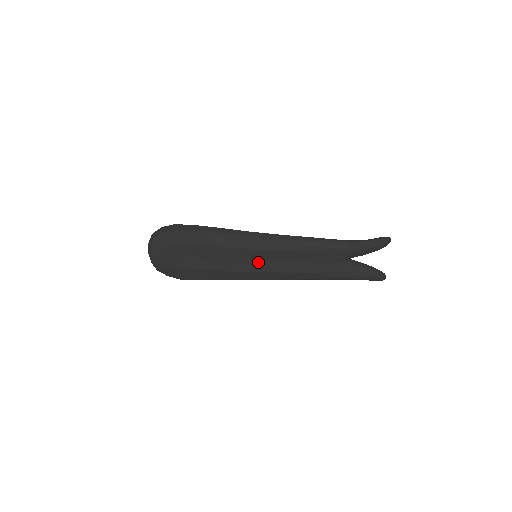
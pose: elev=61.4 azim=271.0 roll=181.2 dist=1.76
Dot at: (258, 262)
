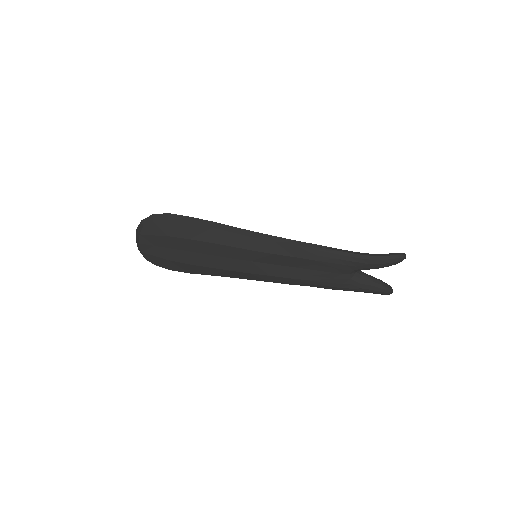
Dot at: (258, 264)
